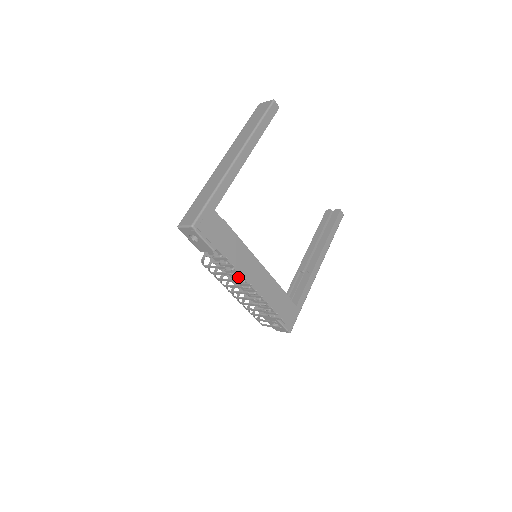
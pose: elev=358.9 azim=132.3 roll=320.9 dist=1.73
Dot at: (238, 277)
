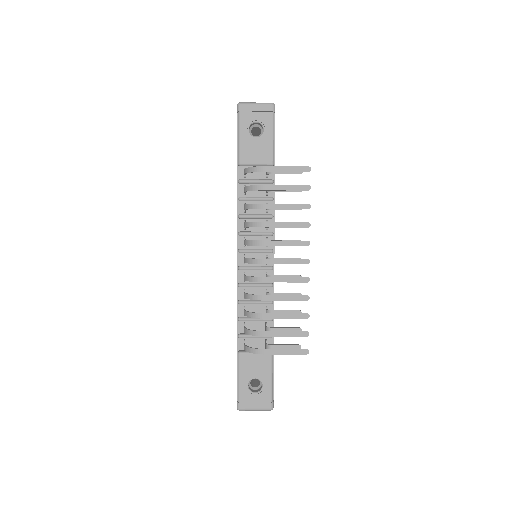
Dot at: occluded
